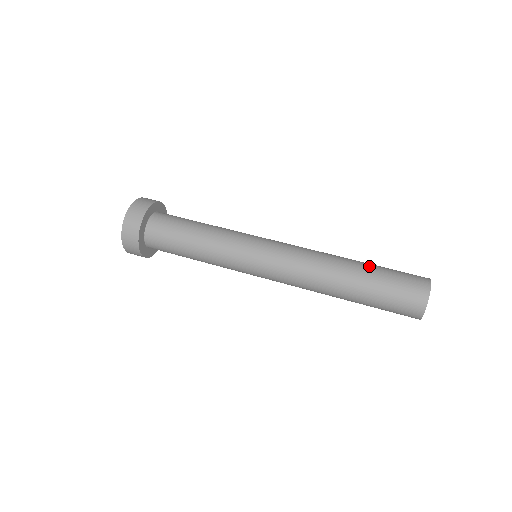
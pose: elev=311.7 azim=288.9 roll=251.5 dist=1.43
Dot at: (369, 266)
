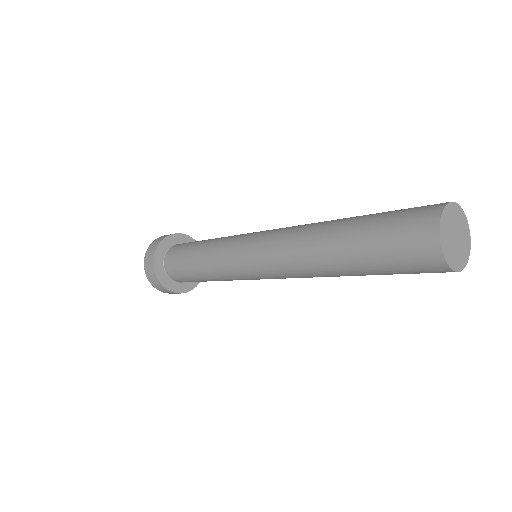
Dot at: occluded
